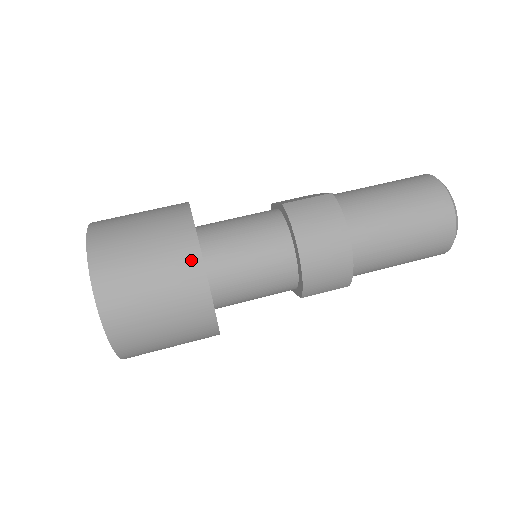
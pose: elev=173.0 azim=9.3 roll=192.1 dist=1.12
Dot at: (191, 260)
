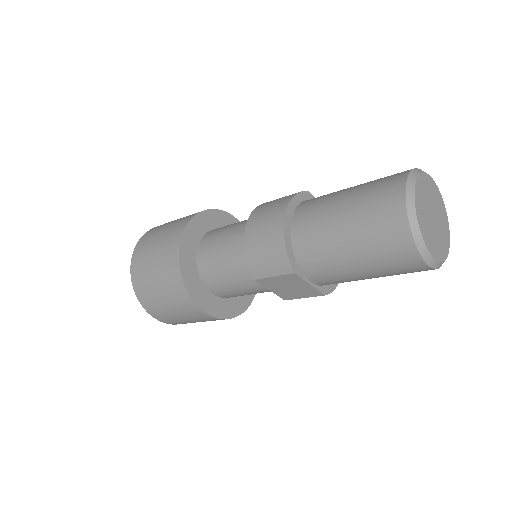
Dot at: (182, 225)
